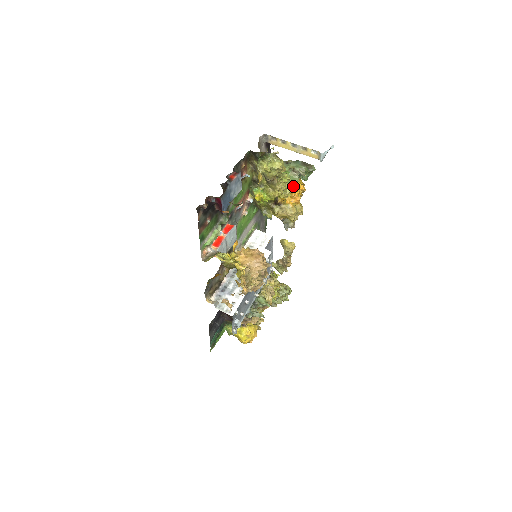
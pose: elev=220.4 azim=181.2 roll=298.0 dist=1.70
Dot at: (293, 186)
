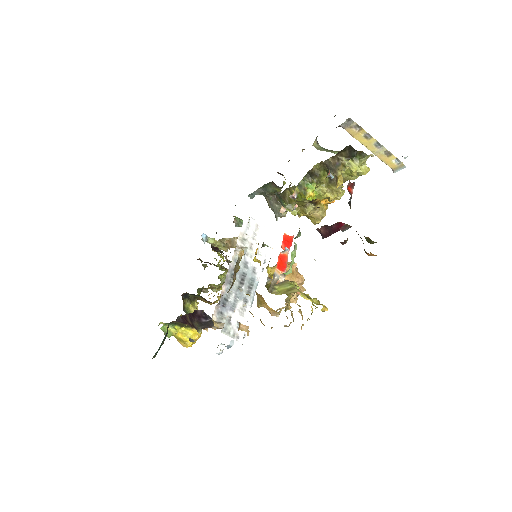
Dot at: occluded
